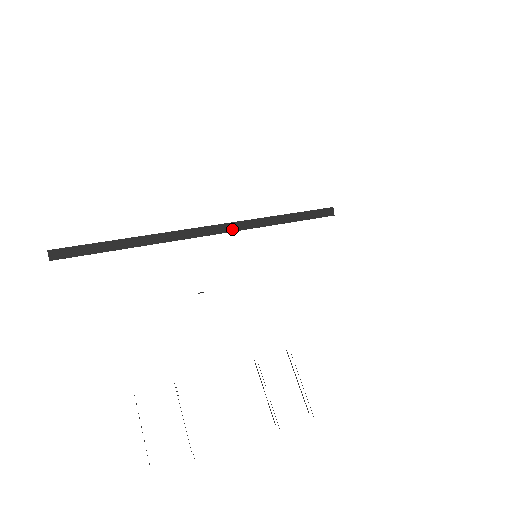
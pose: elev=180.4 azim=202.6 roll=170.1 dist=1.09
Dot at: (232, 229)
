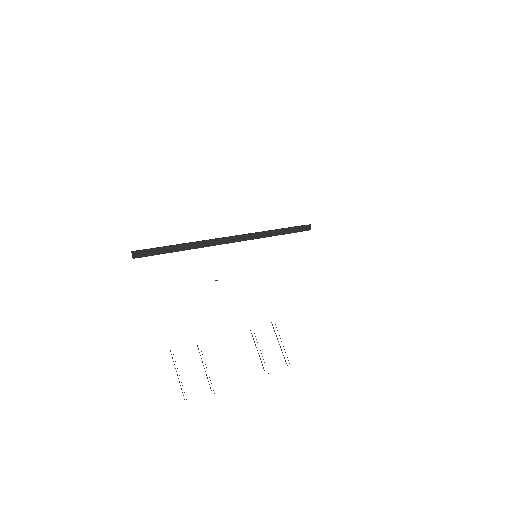
Dot at: (246, 239)
